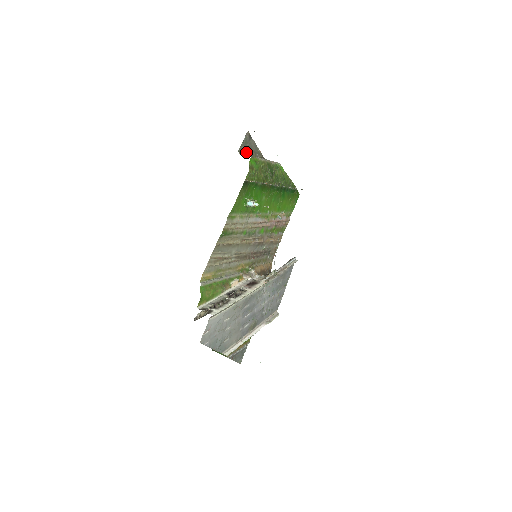
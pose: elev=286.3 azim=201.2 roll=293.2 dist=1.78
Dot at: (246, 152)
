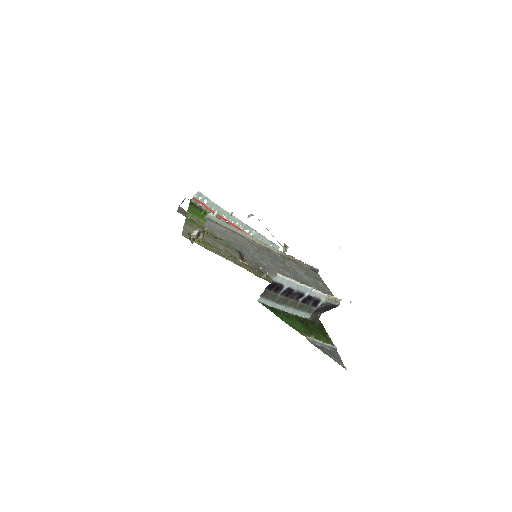
Dot at: occluded
